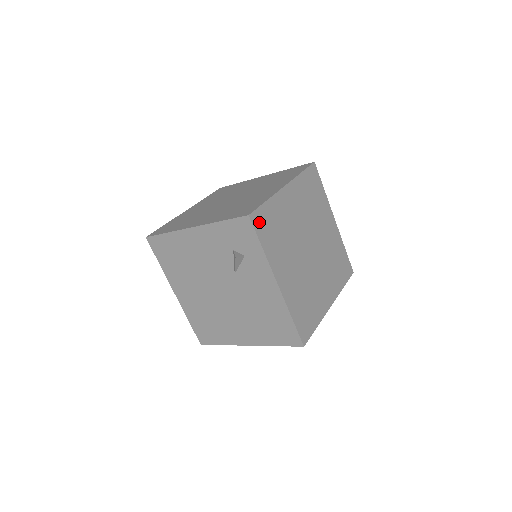
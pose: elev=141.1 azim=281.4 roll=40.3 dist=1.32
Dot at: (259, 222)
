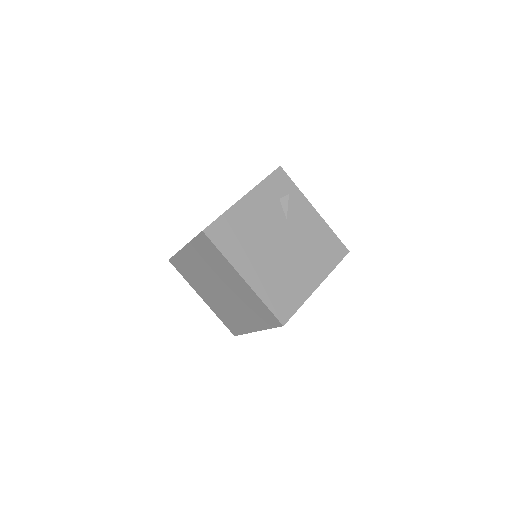
Dot at: occluded
